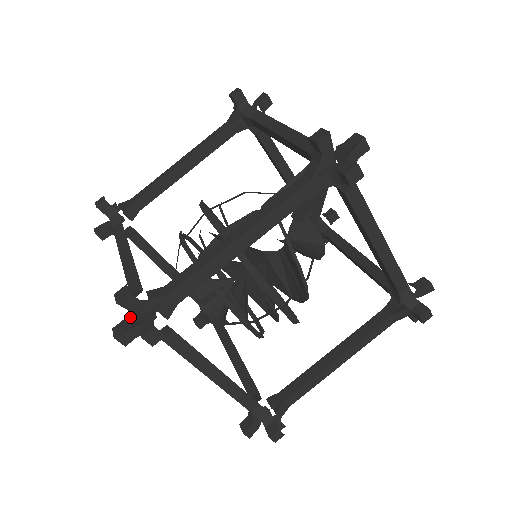
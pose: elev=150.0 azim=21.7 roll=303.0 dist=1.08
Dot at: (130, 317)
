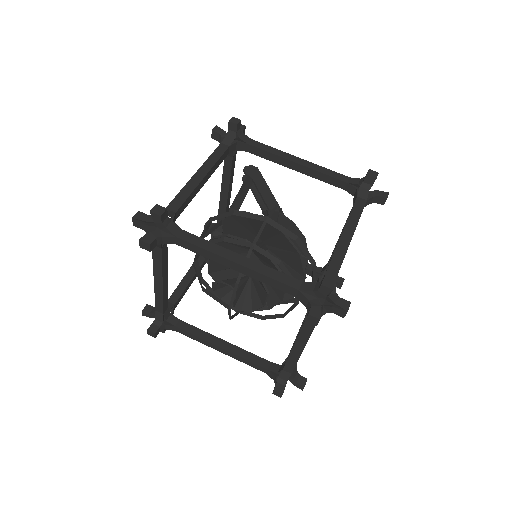
Dot at: (315, 303)
